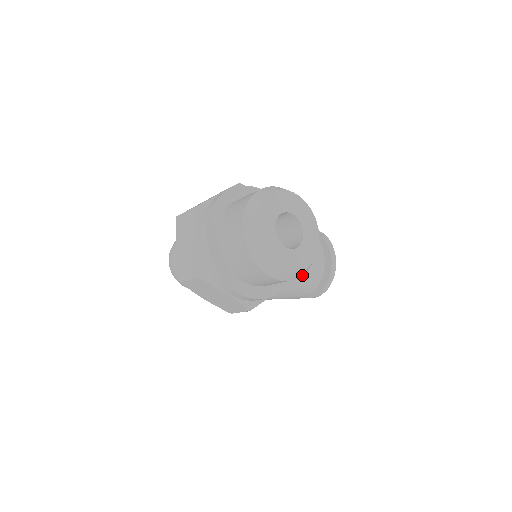
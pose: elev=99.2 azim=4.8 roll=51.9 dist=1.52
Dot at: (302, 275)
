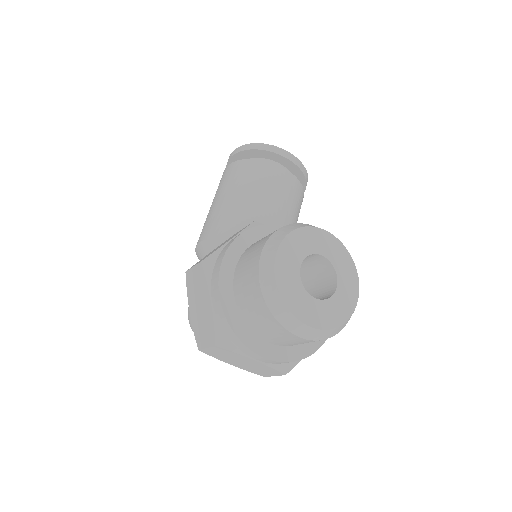
Dot at: occluded
